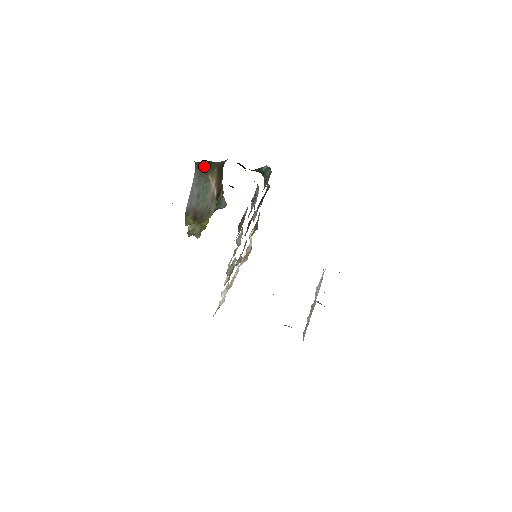
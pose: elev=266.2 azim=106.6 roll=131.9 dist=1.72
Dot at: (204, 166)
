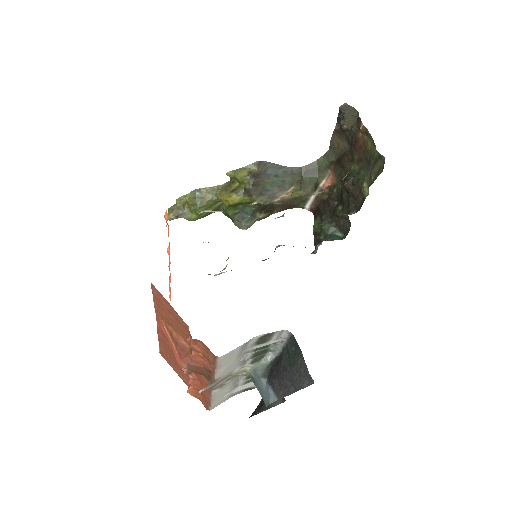
Dot at: (307, 175)
